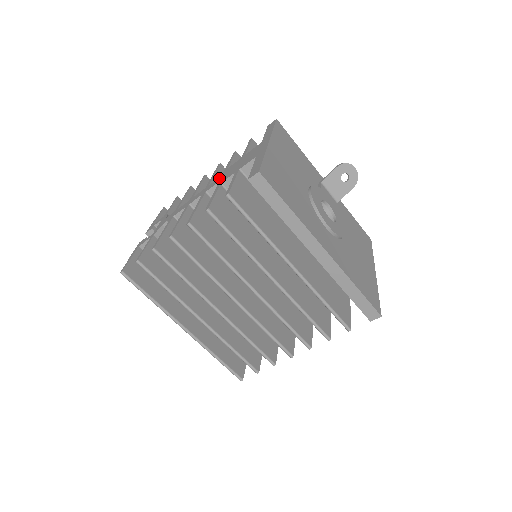
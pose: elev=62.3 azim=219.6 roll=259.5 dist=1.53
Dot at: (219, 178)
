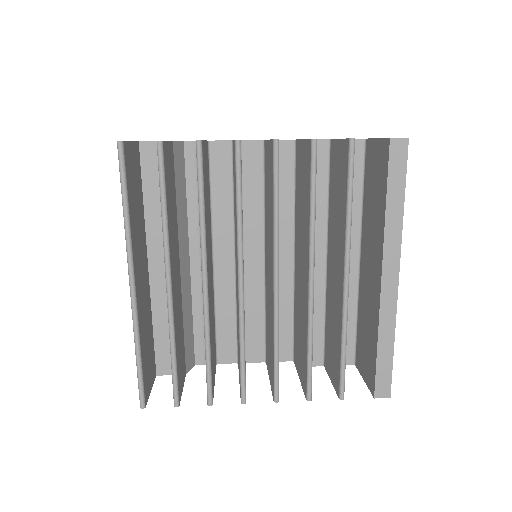
Dot at: occluded
